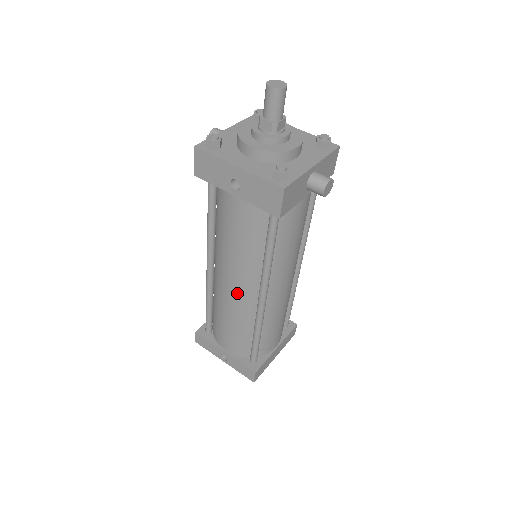
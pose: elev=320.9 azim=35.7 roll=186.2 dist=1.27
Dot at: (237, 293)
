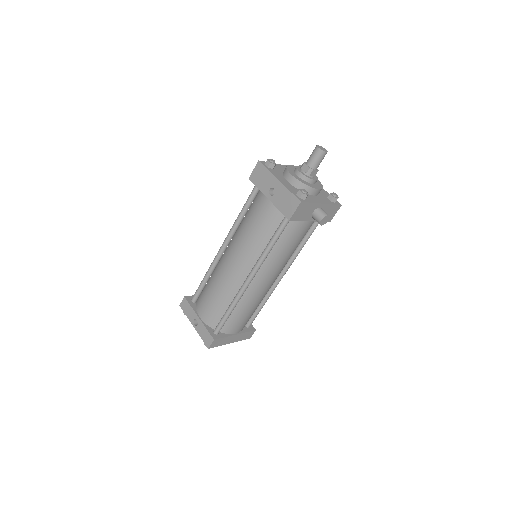
Dot at: (234, 270)
